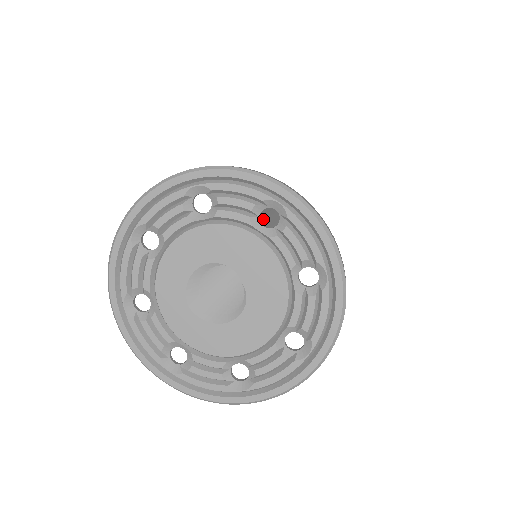
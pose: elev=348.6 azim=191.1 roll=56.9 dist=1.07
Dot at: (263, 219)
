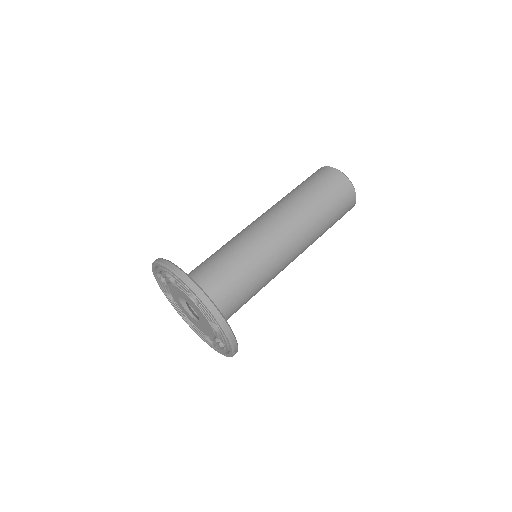
Dot at: (252, 274)
